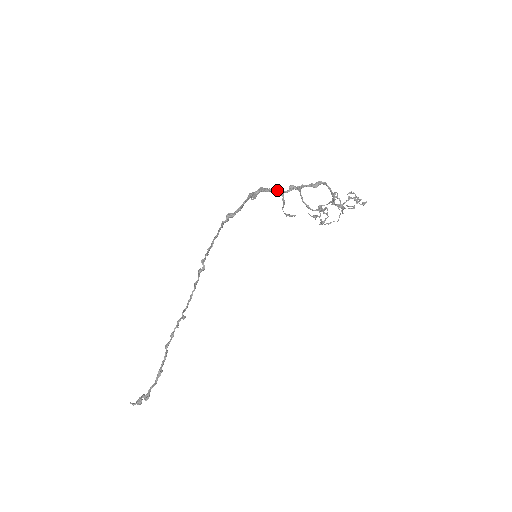
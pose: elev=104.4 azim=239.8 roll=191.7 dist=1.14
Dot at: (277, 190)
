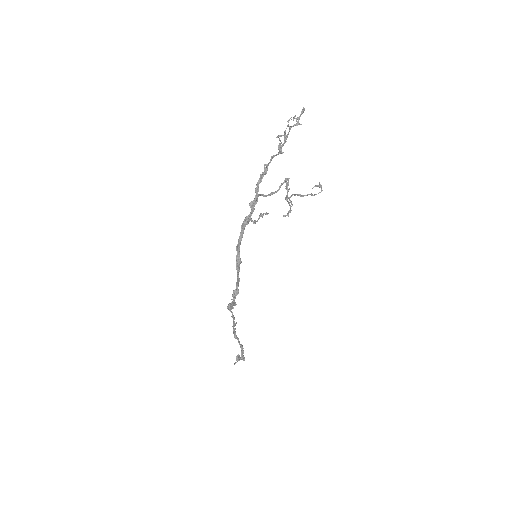
Dot at: (245, 224)
